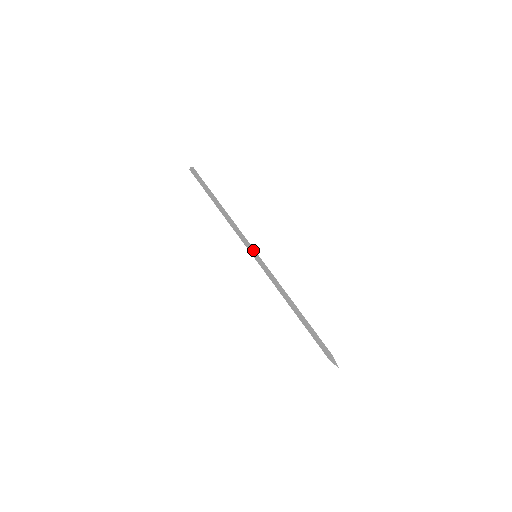
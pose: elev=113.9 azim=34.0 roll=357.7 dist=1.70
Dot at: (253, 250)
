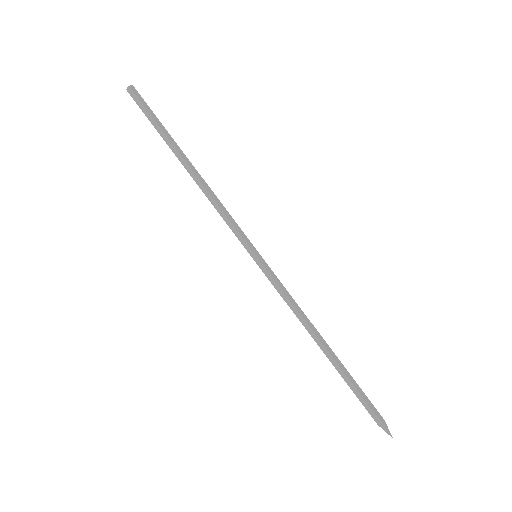
Dot at: (248, 249)
